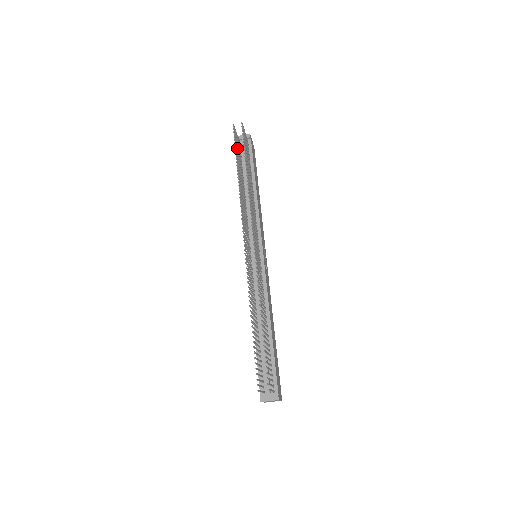
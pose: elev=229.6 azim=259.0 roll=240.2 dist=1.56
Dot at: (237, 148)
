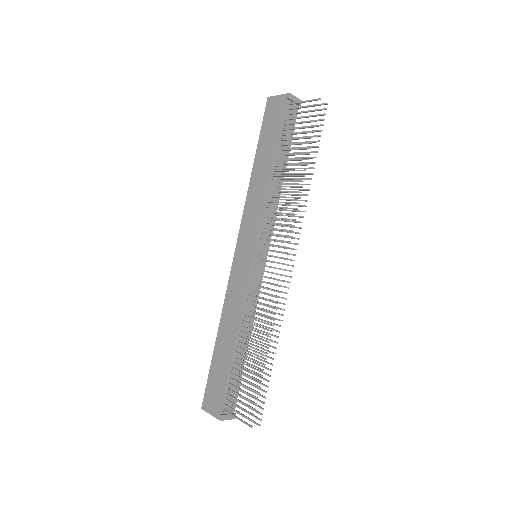
Dot at: (305, 127)
